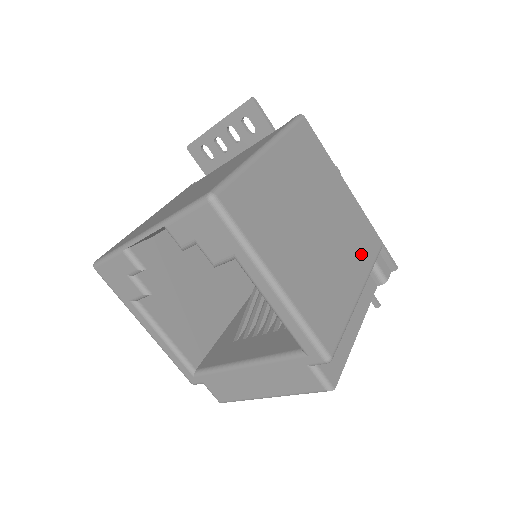
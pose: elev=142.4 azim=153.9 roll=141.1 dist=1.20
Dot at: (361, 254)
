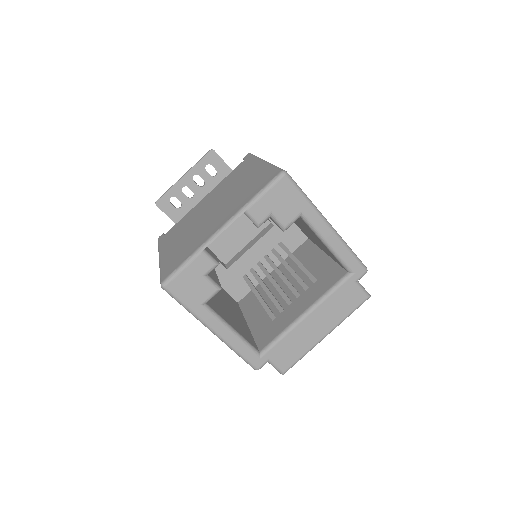
Dot at: occluded
